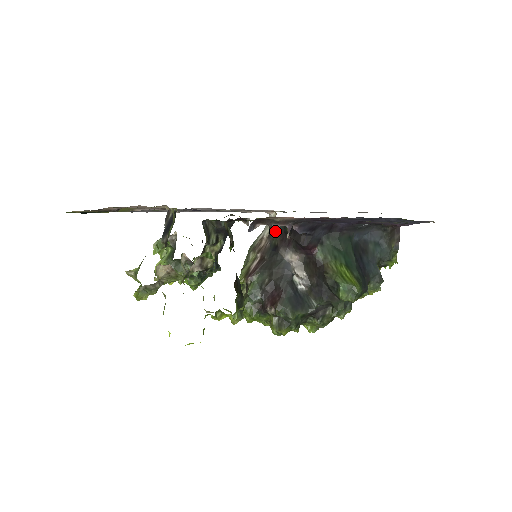
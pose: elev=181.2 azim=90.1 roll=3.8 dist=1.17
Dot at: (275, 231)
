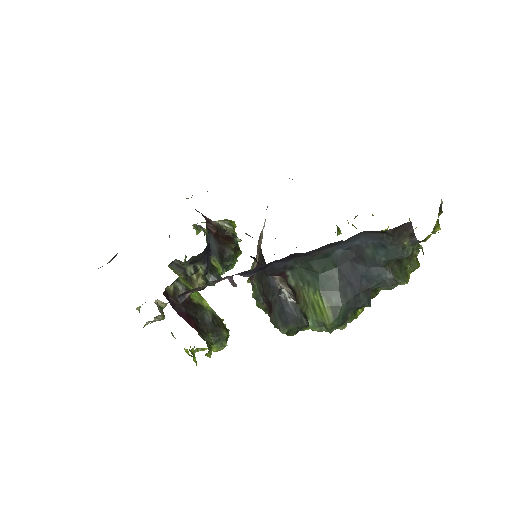
Dot at: occluded
